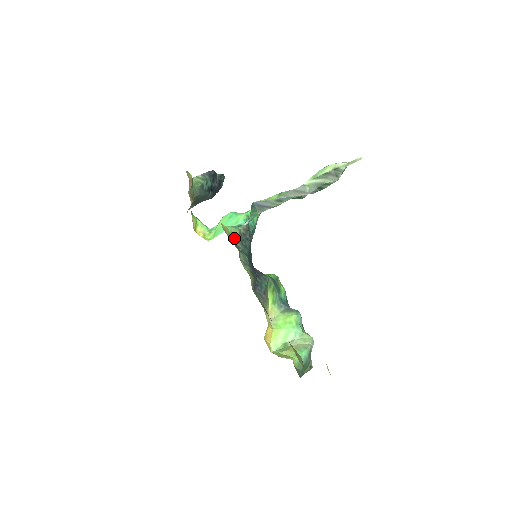
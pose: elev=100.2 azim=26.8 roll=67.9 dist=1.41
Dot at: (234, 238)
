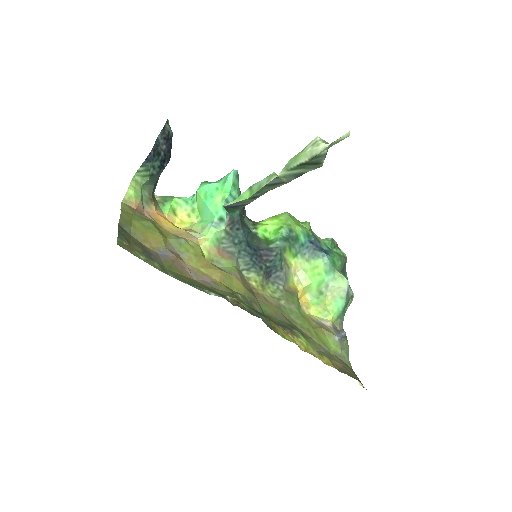
Dot at: (223, 244)
